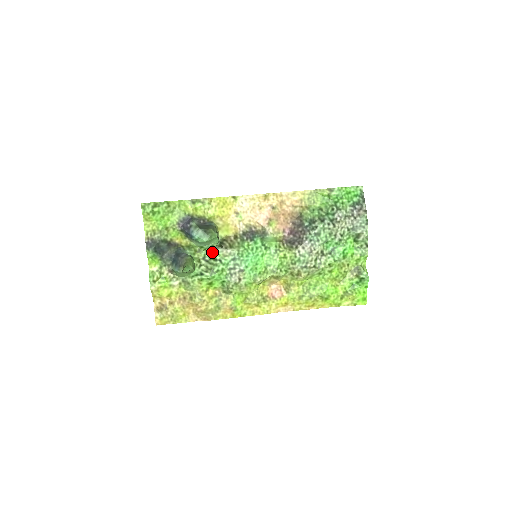
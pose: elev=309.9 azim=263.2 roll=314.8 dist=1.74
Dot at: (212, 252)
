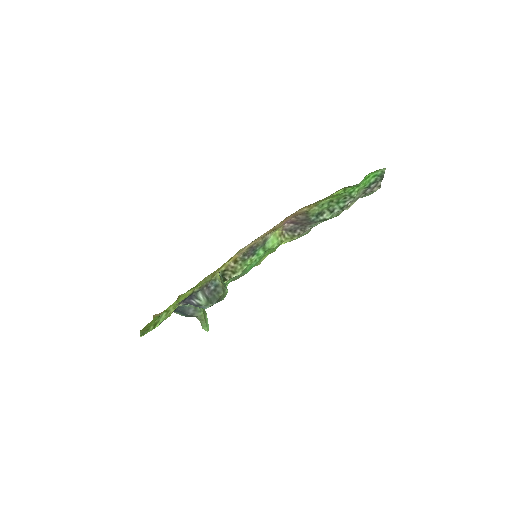
Dot at: occluded
